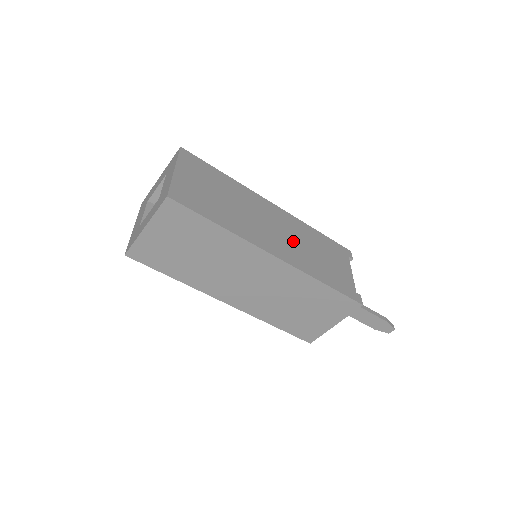
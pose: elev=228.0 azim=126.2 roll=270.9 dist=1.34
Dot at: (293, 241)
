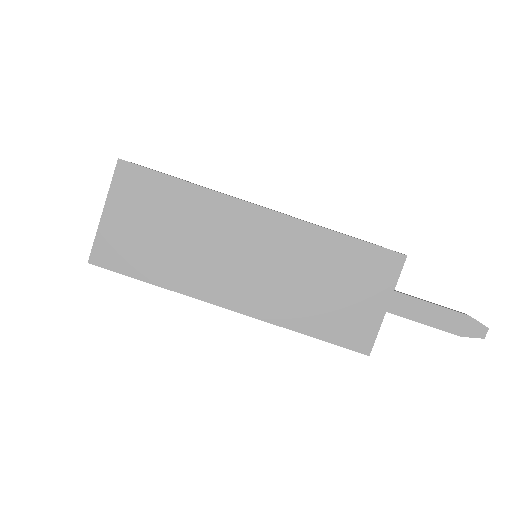
Dot at: occluded
